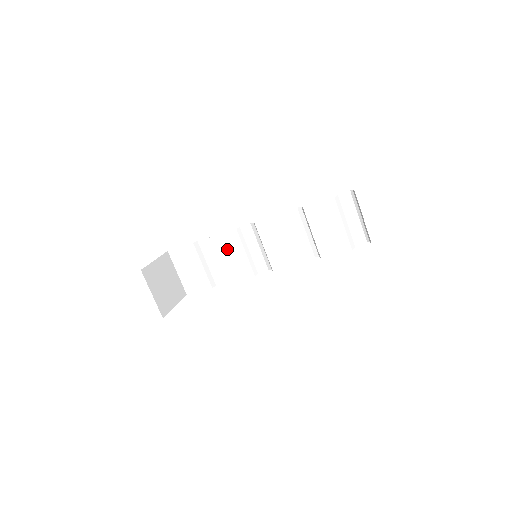
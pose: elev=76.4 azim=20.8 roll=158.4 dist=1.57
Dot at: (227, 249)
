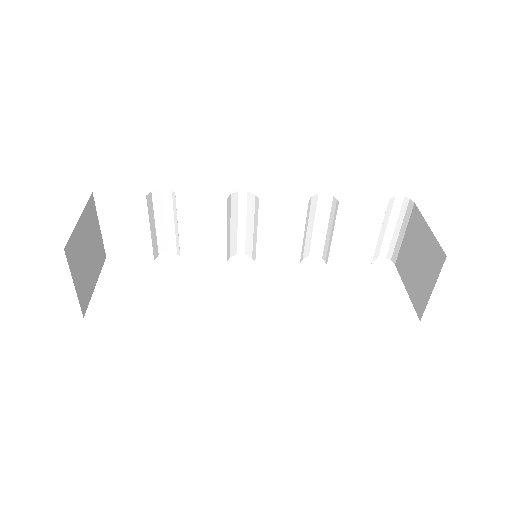
Dot at: (200, 219)
